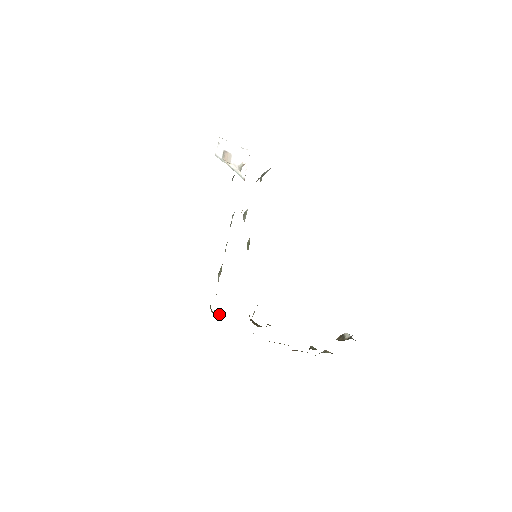
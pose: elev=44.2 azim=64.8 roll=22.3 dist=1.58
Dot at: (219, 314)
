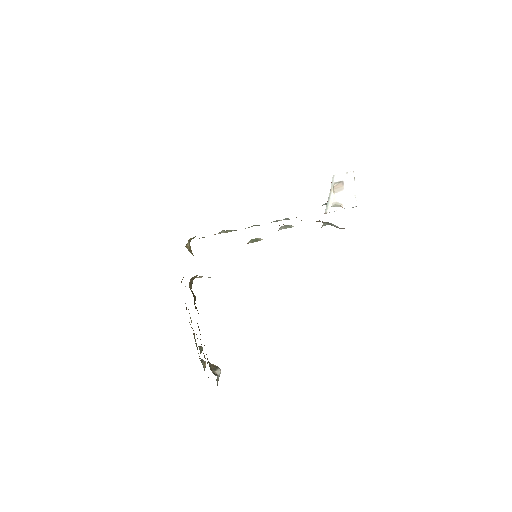
Dot at: (188, 248)
